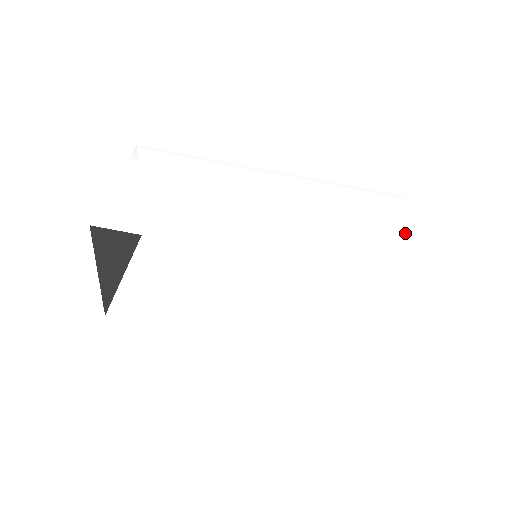
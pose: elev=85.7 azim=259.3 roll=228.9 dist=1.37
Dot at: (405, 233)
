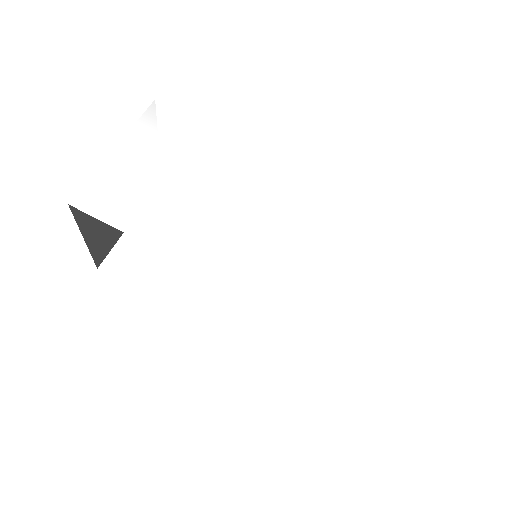
Dot at: (420, 294)
